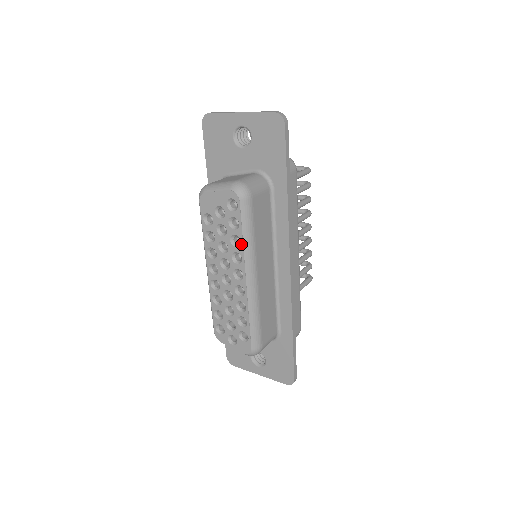
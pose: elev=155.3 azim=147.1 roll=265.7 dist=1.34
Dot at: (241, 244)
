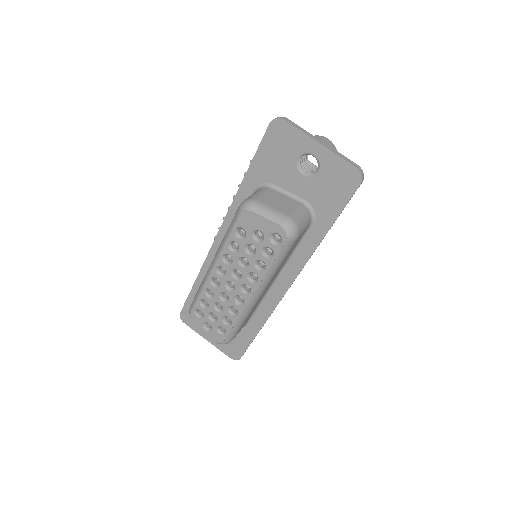
Dot at: (265, 271)
